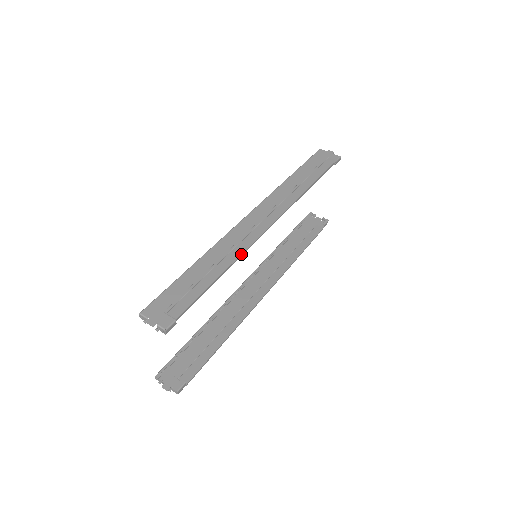
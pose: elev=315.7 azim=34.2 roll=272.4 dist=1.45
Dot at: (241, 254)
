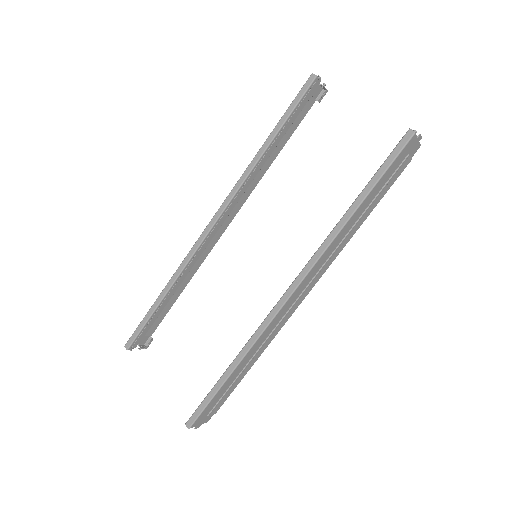
Dot at: occluded
